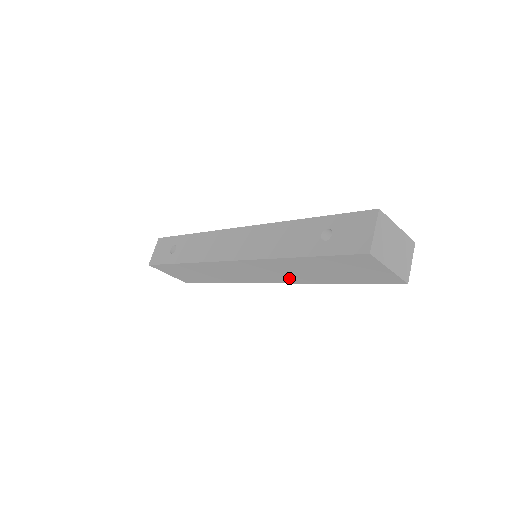
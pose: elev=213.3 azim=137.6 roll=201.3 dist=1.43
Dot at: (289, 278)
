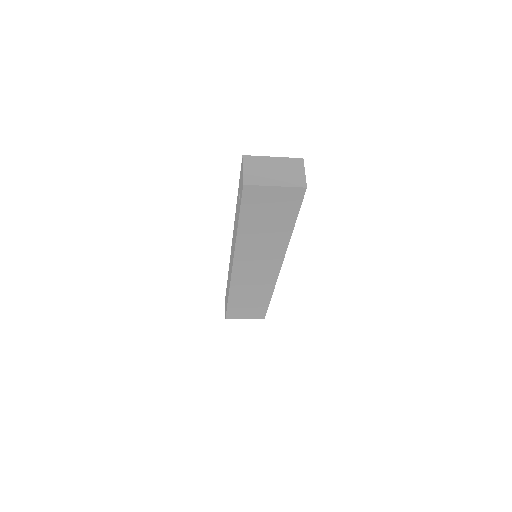
Dot at: (274, 253)
